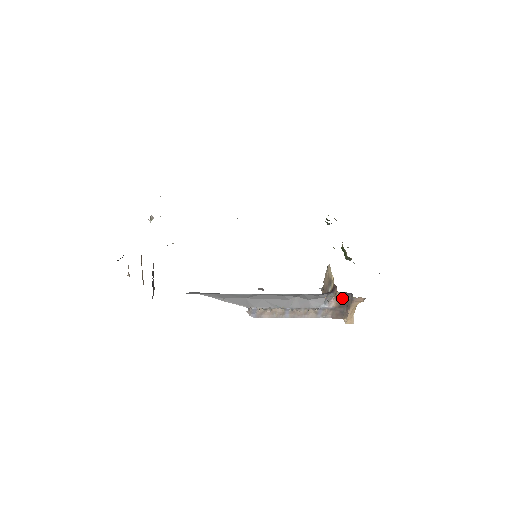
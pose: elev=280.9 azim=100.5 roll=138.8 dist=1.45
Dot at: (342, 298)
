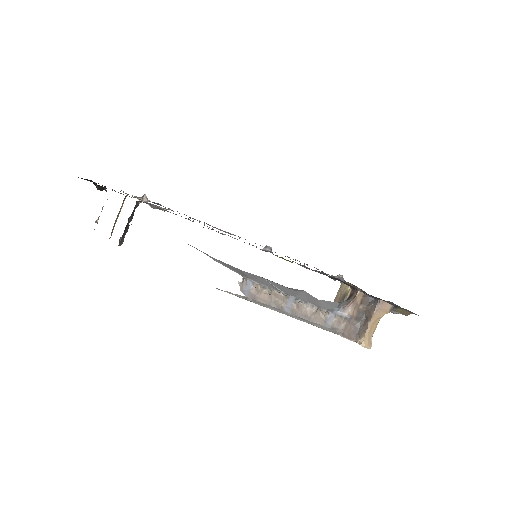
Dot at: (362, 304)
